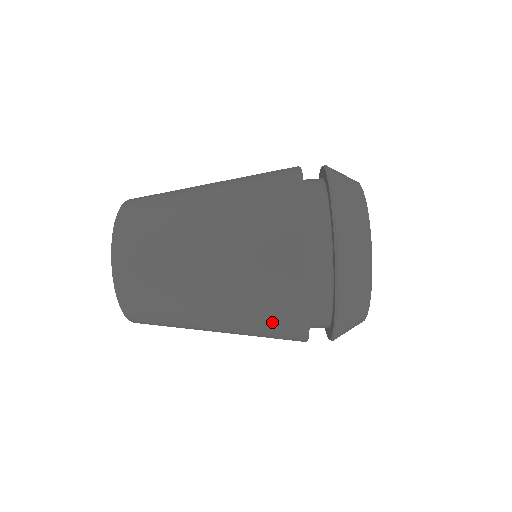
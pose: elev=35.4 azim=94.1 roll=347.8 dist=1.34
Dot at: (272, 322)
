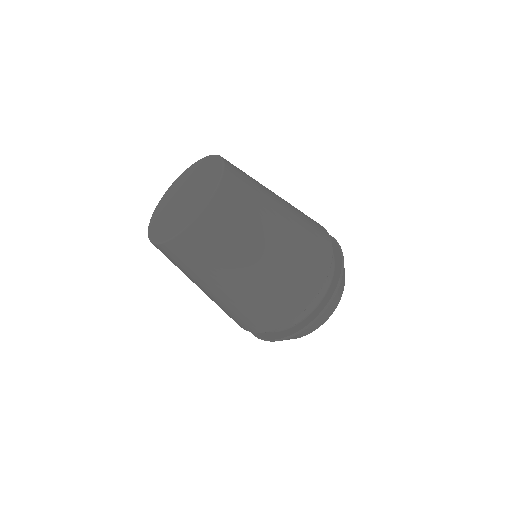
Dot at: (253, 317)
